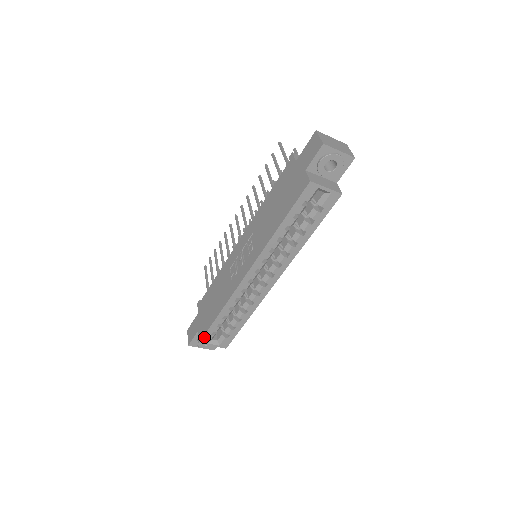
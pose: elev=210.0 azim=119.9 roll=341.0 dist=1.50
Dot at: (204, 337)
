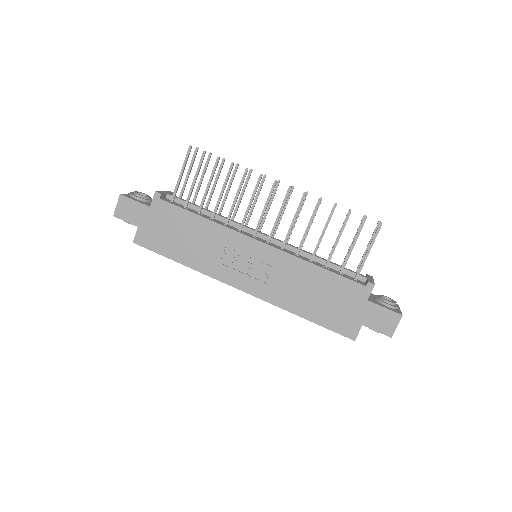
Dot at: (145, 247)
